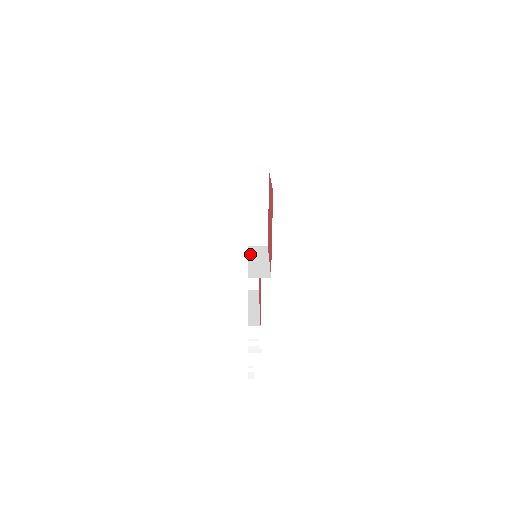
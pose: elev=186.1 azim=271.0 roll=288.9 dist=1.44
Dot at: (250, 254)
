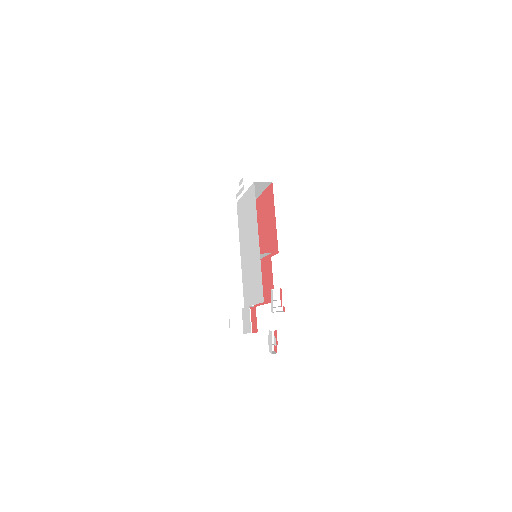
Dot at: occluded
